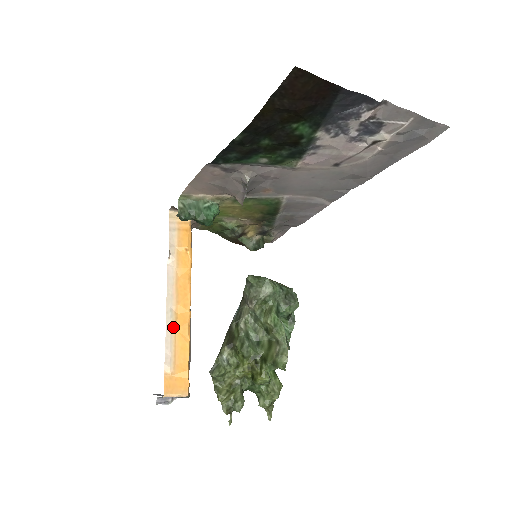
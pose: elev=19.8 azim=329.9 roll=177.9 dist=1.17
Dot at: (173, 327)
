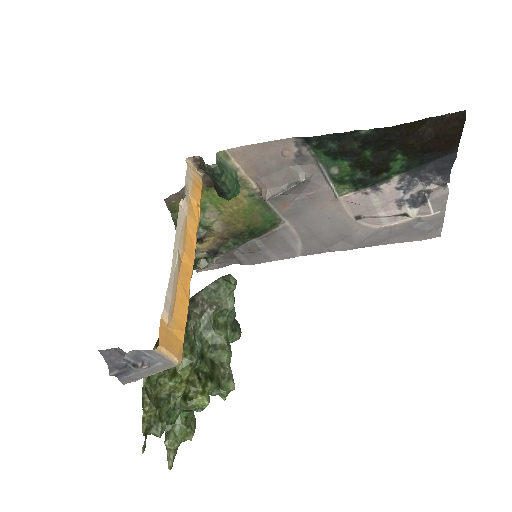
Dot at: (177, 271)
